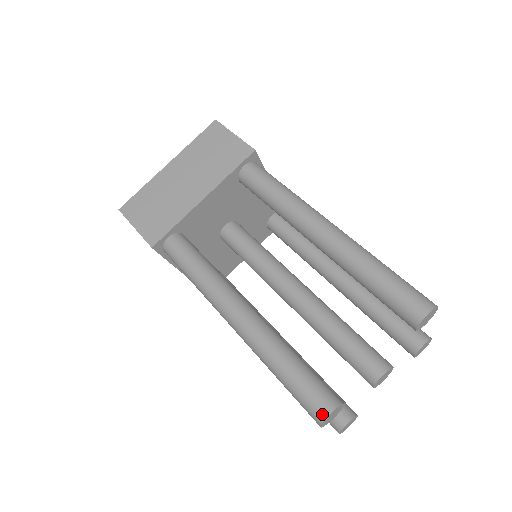
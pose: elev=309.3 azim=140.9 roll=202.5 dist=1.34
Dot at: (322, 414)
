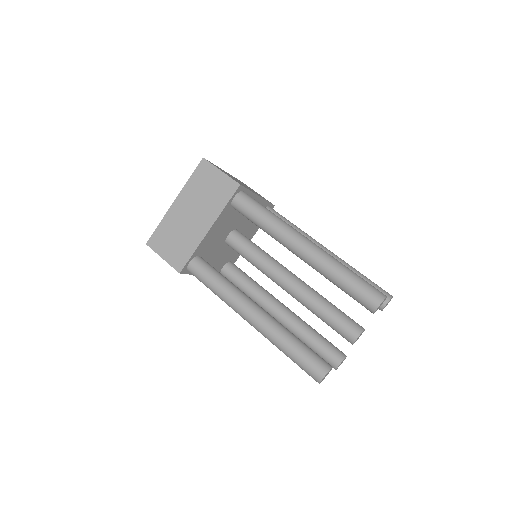
Dot at: (319, 378)
